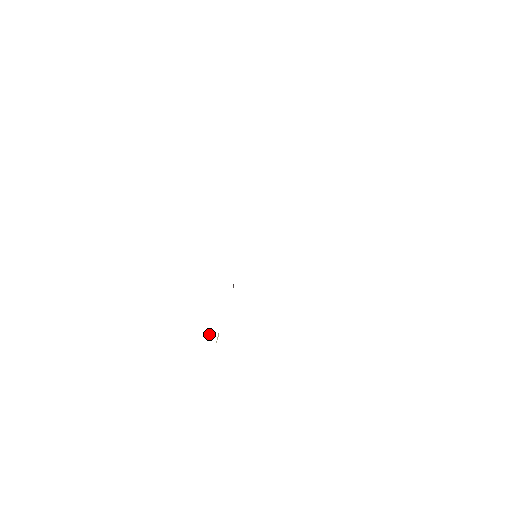
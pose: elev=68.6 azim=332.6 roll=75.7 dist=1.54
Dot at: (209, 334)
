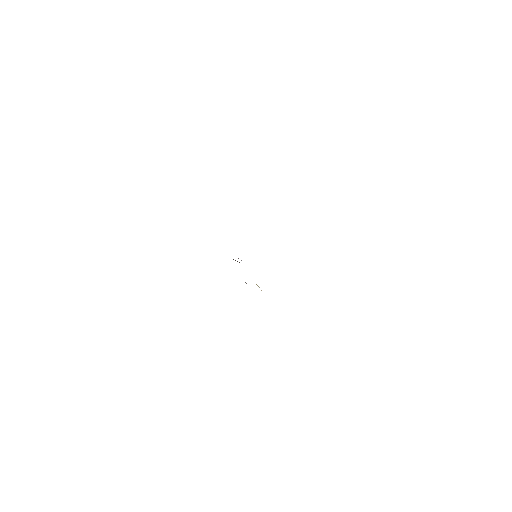
Dot at: occluded
